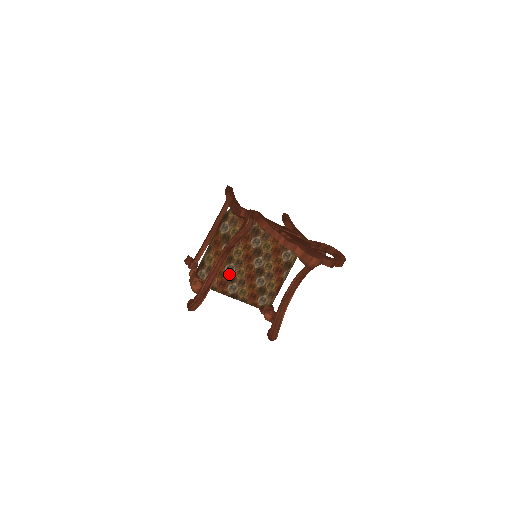
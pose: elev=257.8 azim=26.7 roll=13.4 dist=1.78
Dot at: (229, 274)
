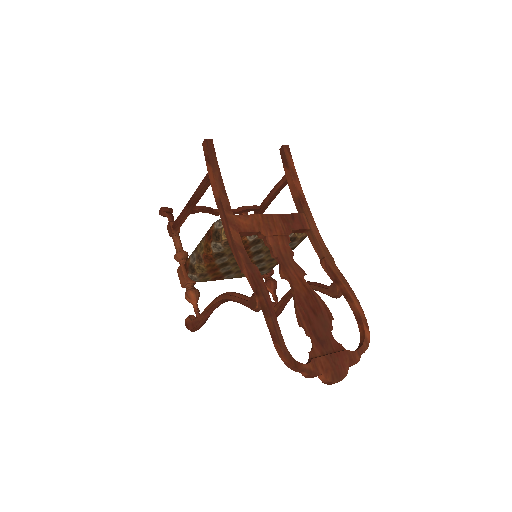
Dot at: (225, 272)
